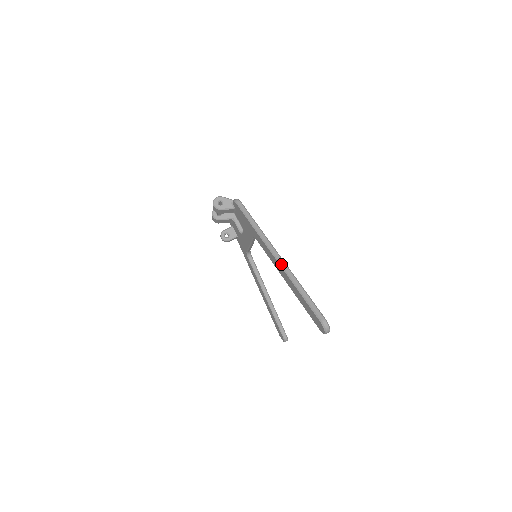
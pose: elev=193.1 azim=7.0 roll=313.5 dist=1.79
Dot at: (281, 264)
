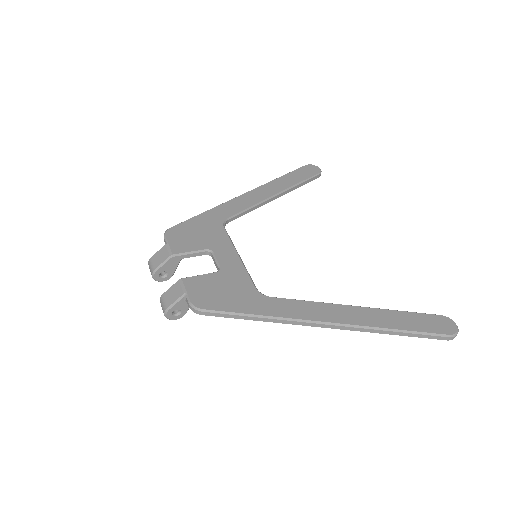
Dot at: occluded
